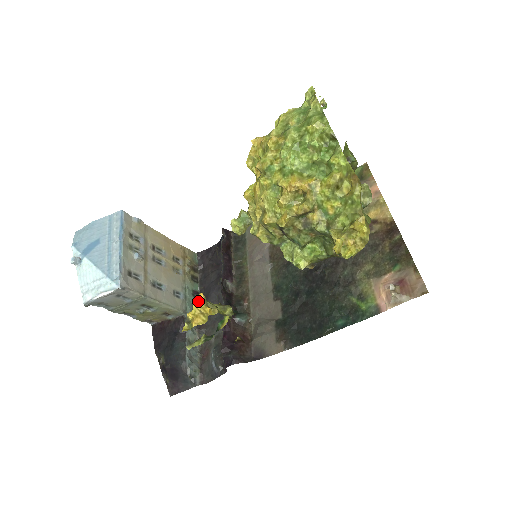
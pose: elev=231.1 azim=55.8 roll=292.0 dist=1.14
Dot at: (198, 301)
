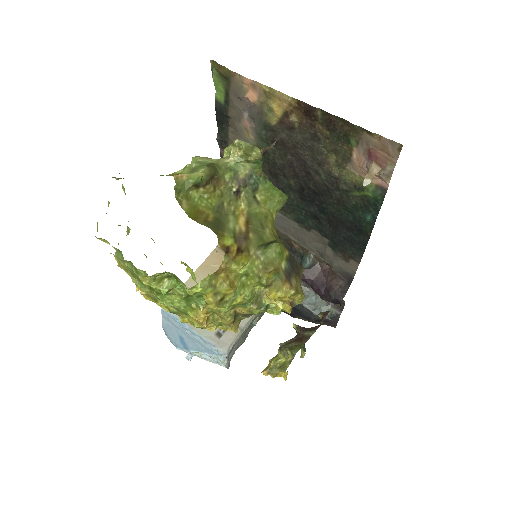
Dot at: (267, 375)
